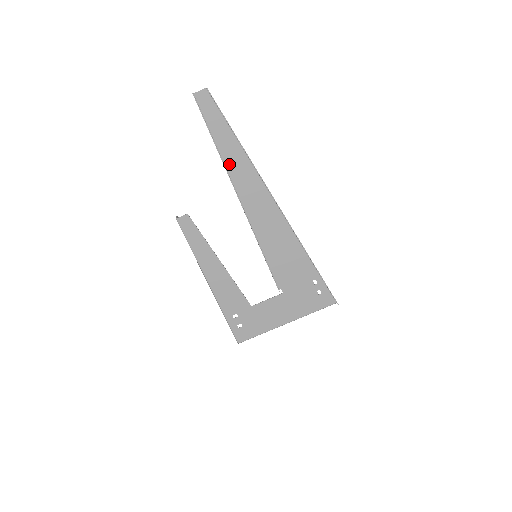
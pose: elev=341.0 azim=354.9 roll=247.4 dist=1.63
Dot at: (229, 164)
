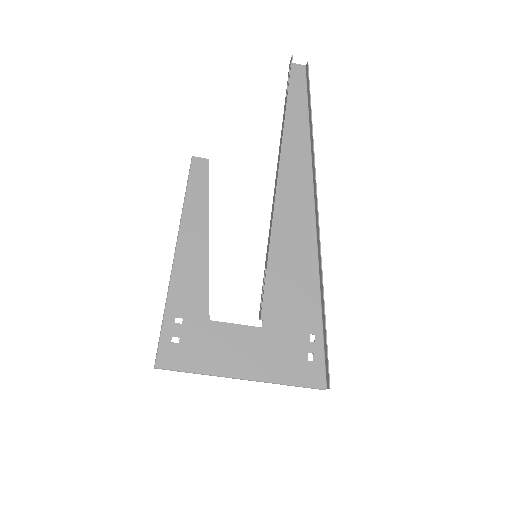
Dot at: (287, 139)
